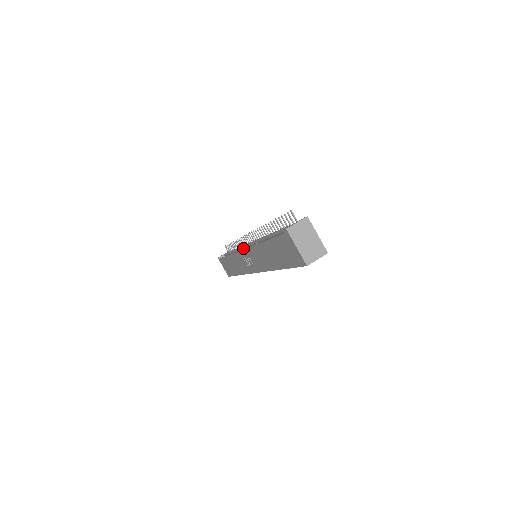
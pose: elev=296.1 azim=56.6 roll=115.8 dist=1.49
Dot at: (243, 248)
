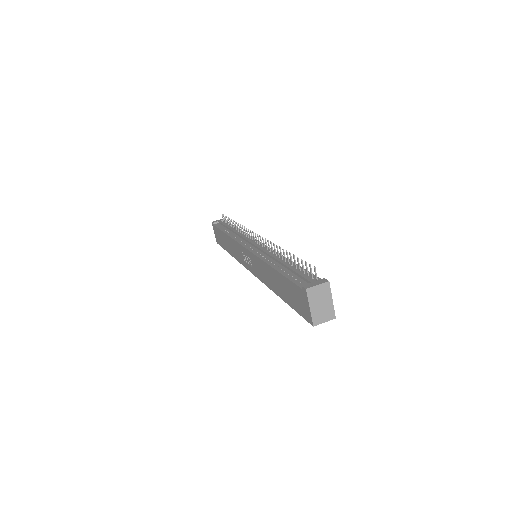
Dot at: (245, 242)
